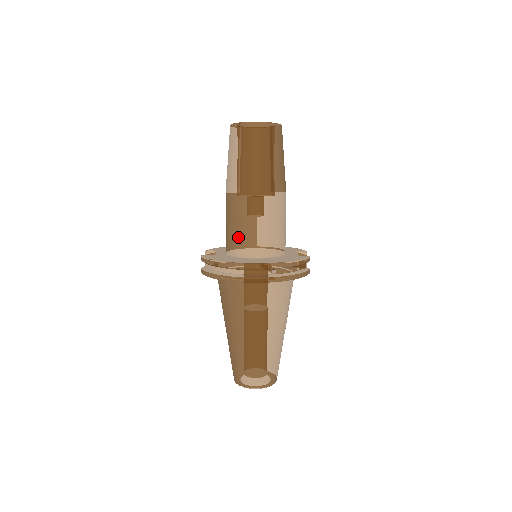
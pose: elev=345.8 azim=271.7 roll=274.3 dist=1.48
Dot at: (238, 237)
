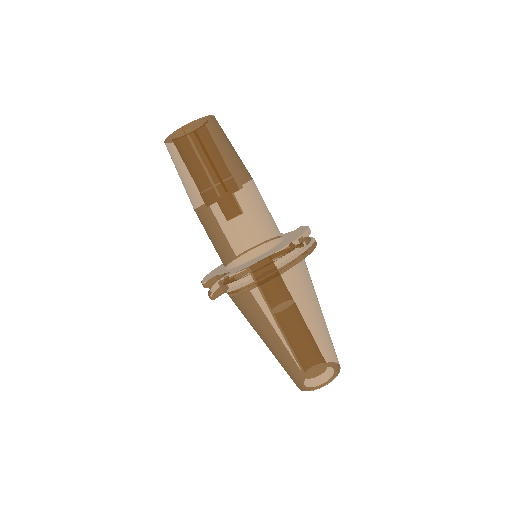
Dot at: (247, 237)
